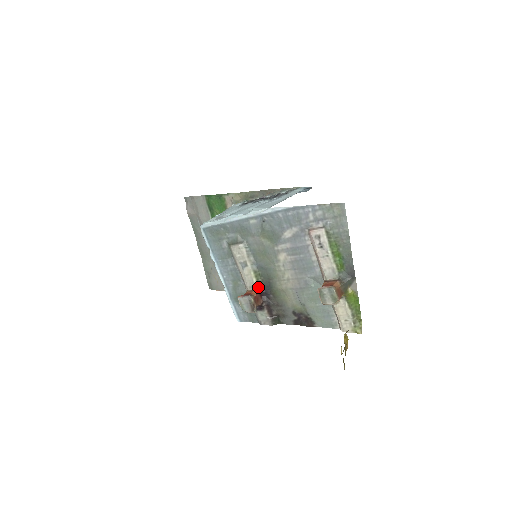
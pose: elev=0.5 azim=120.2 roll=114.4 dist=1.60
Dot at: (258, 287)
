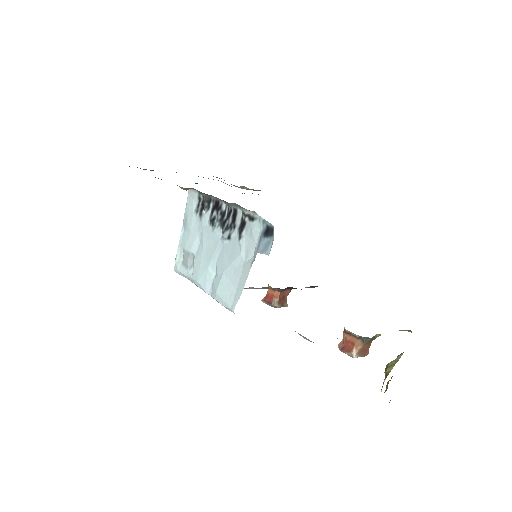
Dot at: (277, 289)
